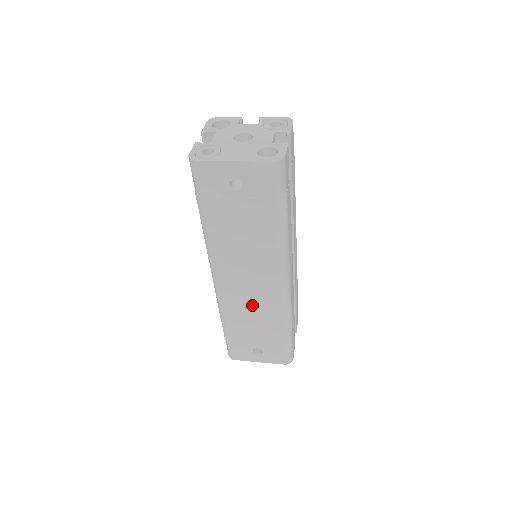
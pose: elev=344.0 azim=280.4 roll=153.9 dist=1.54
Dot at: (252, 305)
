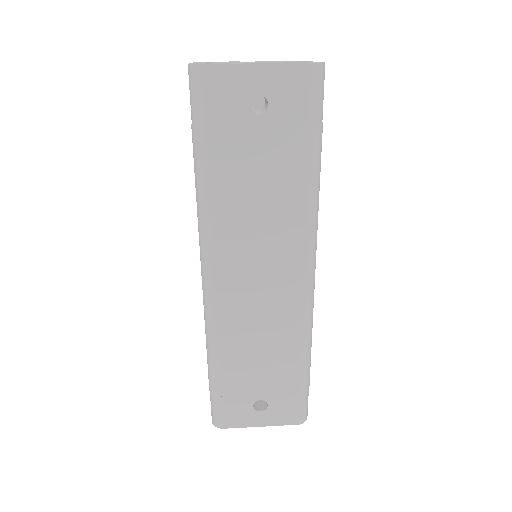
Dot at: (260, 320)
